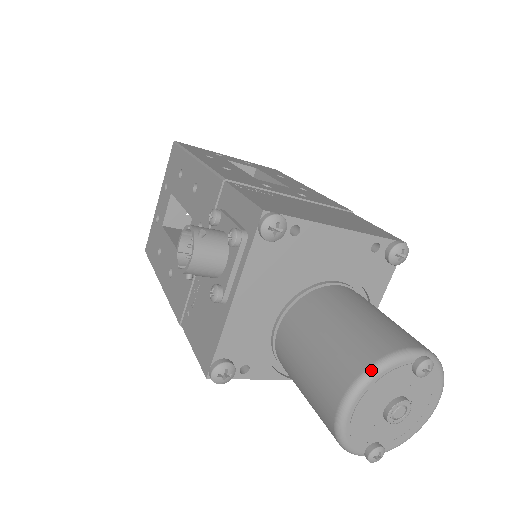
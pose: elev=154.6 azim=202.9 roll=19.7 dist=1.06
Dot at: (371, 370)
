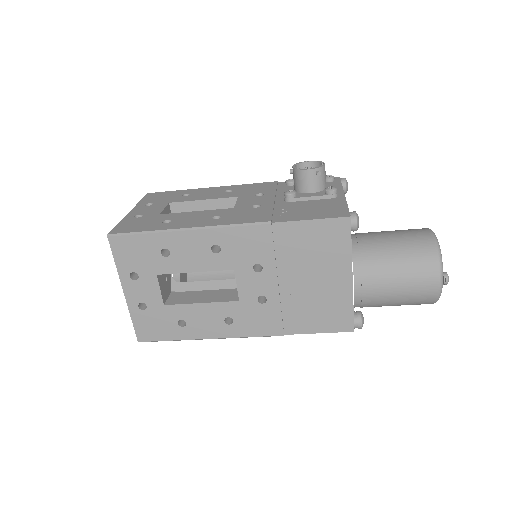
Dot at: occluded
